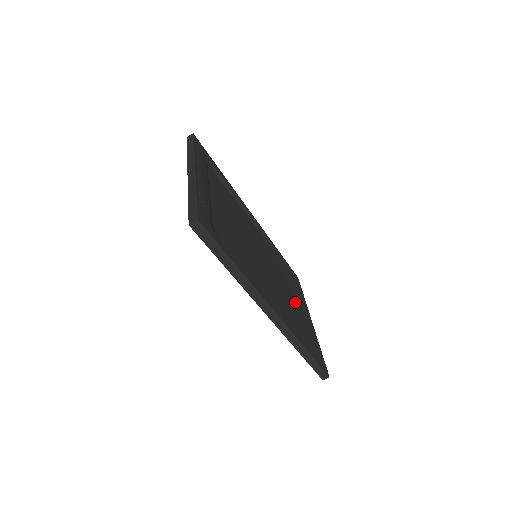
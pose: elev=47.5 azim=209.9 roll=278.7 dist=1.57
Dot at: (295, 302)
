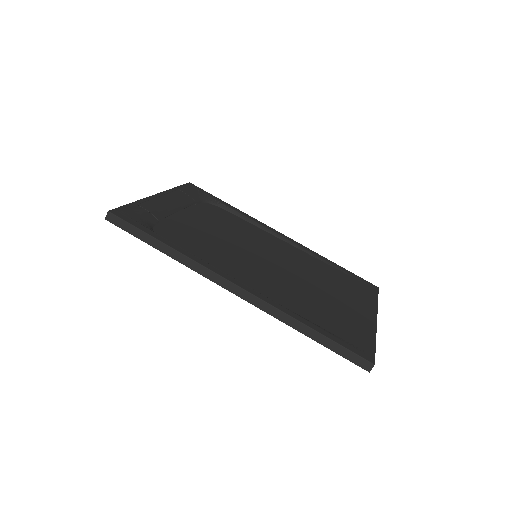
Dot at: (333, 297)
